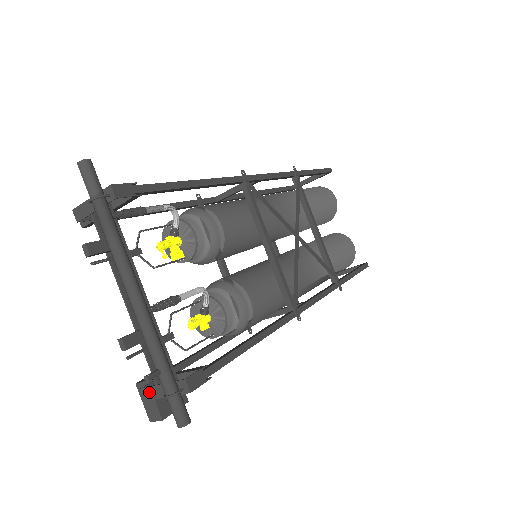
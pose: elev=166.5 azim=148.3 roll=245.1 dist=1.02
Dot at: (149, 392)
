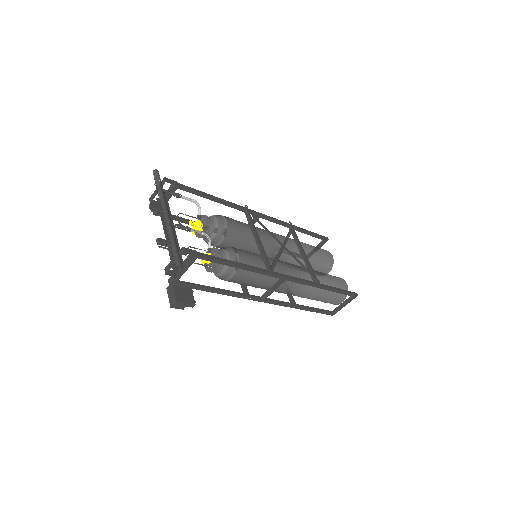
Dot at: (168, 268)
